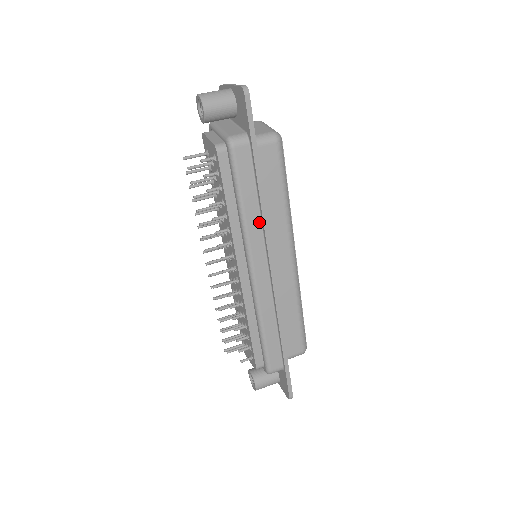
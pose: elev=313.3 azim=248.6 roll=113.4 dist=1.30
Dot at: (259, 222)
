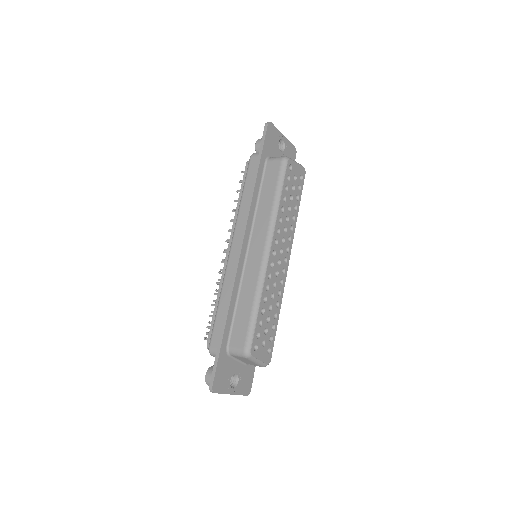
Dot at: occluded
